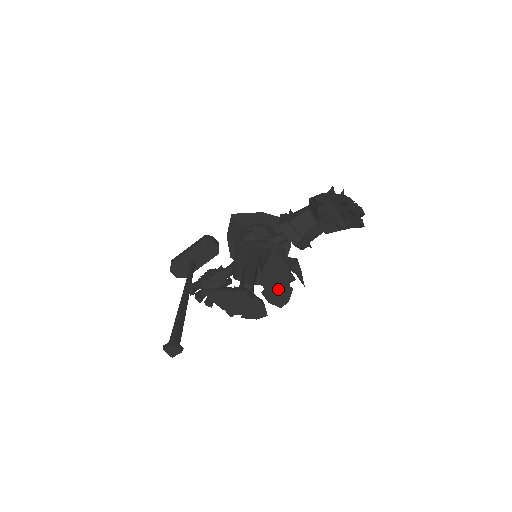
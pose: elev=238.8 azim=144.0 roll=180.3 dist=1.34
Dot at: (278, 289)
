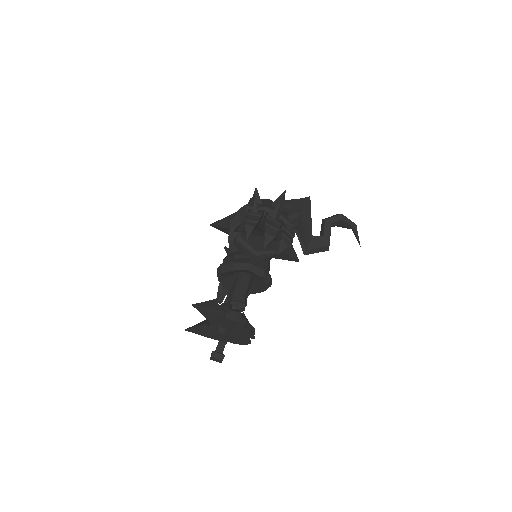
Dot at: (234, 328)
